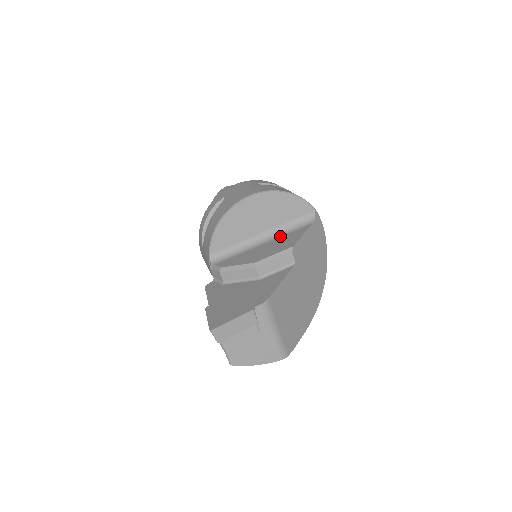
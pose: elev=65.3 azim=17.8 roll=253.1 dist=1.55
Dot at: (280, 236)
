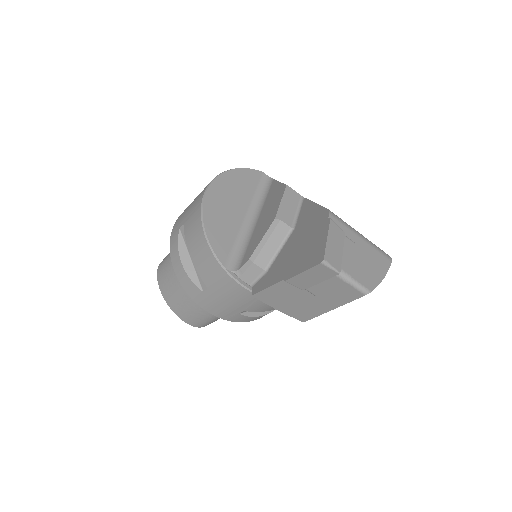
Dot at: (262, 206)
